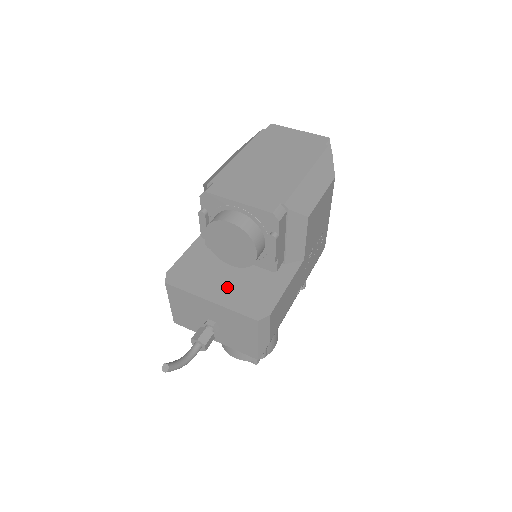
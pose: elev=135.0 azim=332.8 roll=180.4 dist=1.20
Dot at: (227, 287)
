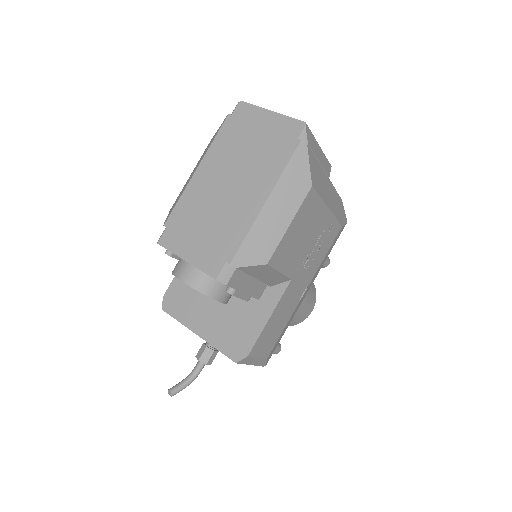
Dot at: (213, 317)
